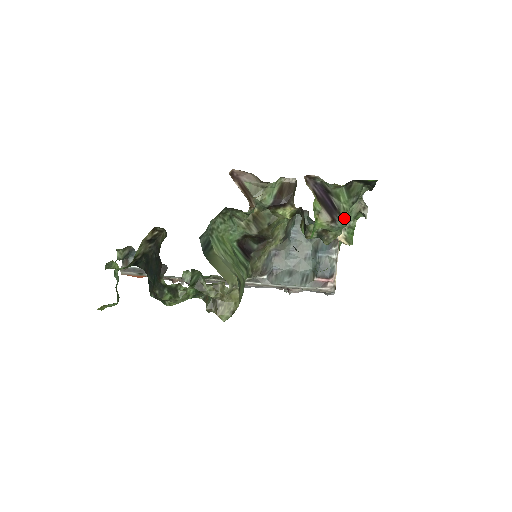
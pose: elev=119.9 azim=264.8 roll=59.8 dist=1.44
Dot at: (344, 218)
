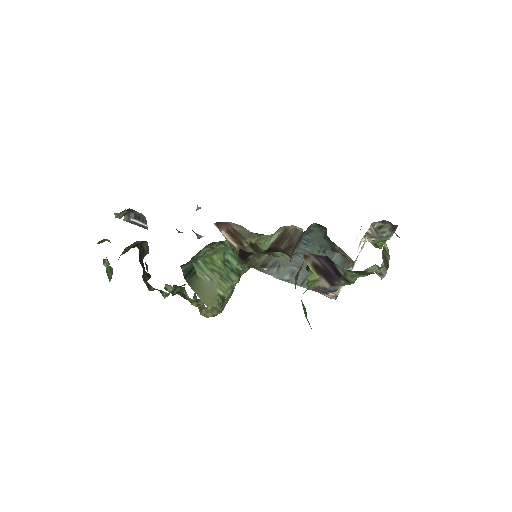
Dot at: (350, 280)
